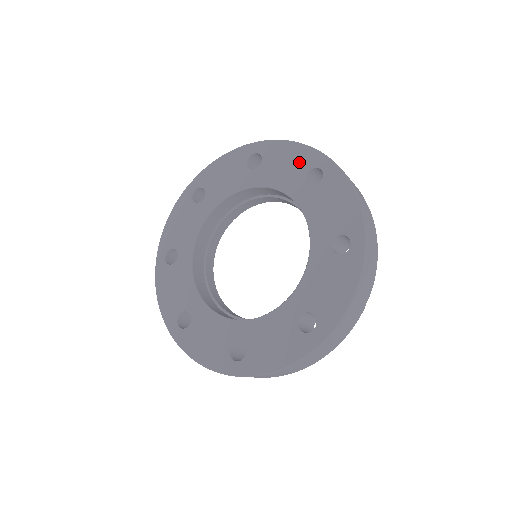
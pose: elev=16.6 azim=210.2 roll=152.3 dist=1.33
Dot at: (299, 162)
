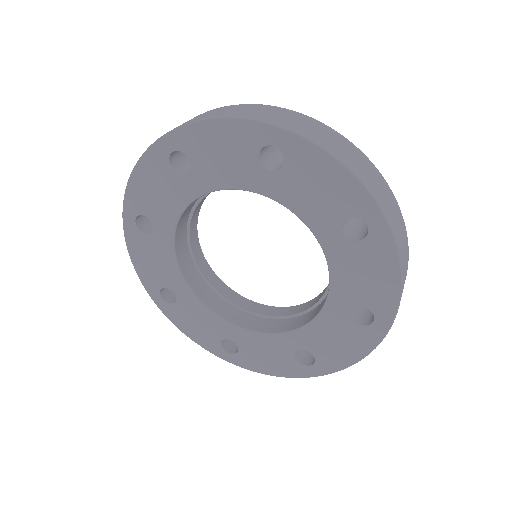
Dot at: (374, 294)
